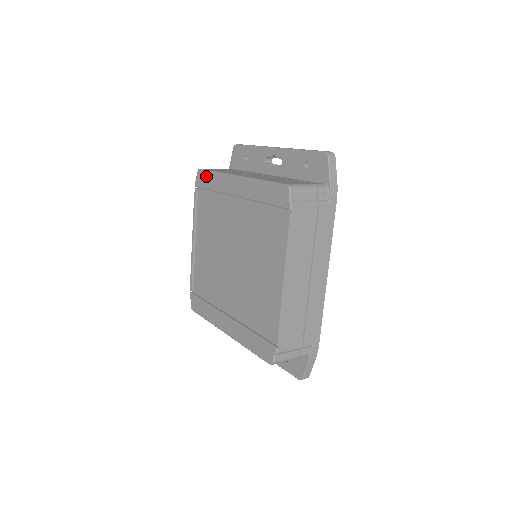
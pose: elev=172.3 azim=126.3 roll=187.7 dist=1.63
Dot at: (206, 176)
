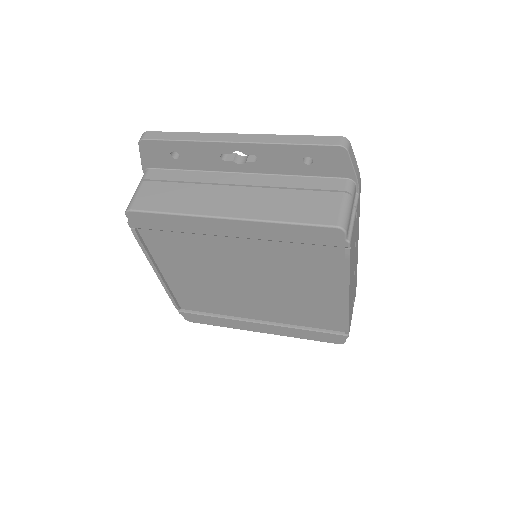
Dot at: (152, 219)
